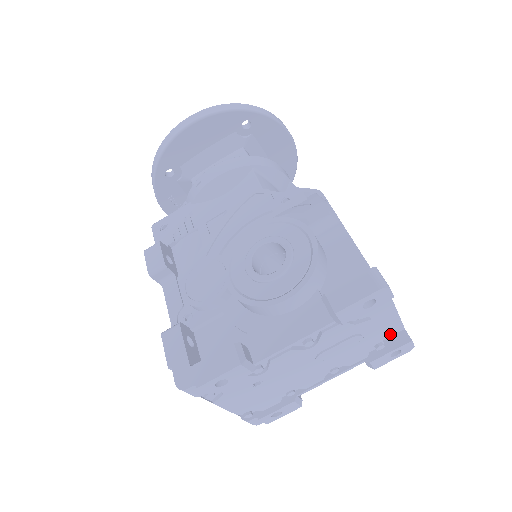
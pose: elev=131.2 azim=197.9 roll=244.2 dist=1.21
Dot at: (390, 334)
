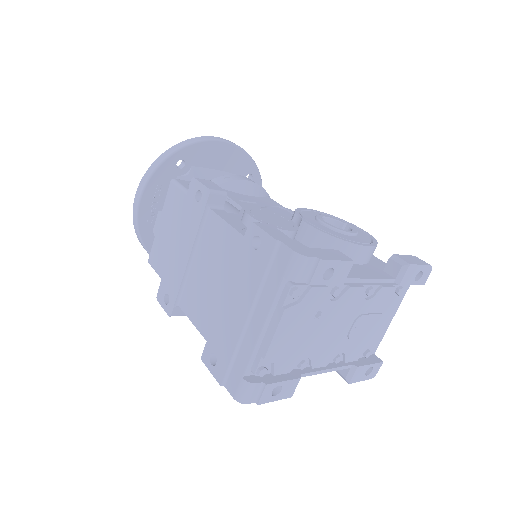
Dot at: occluded
